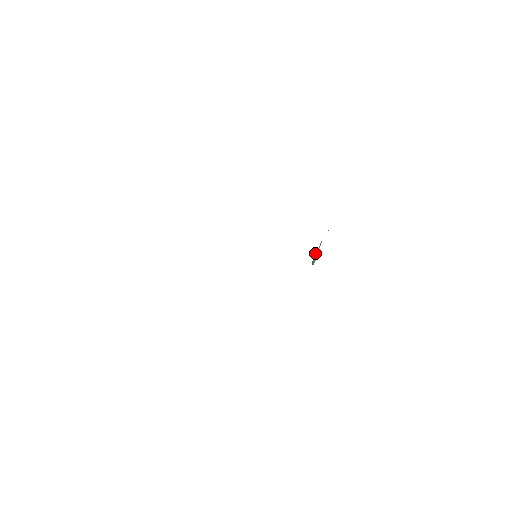
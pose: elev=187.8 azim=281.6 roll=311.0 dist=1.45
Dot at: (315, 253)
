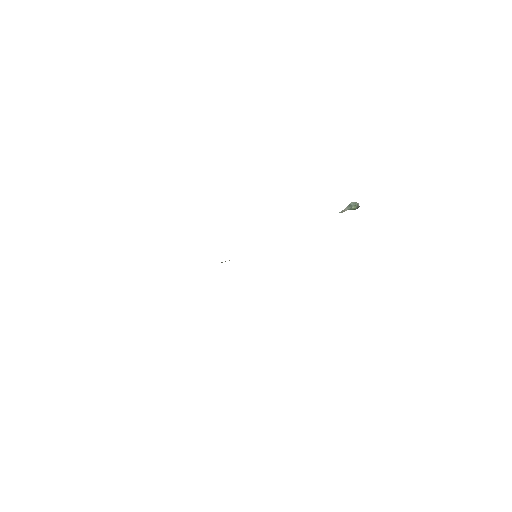
Dot at: (349, 207)
